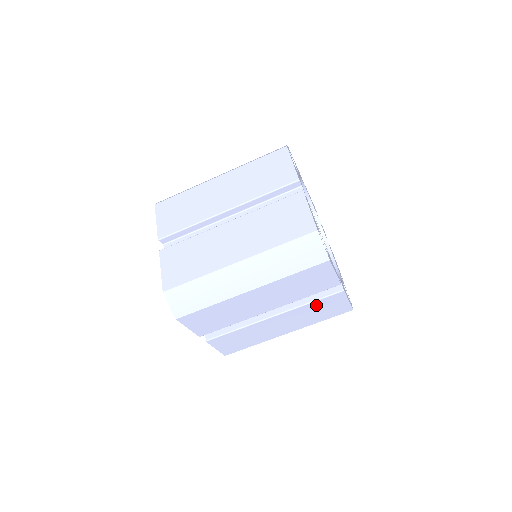
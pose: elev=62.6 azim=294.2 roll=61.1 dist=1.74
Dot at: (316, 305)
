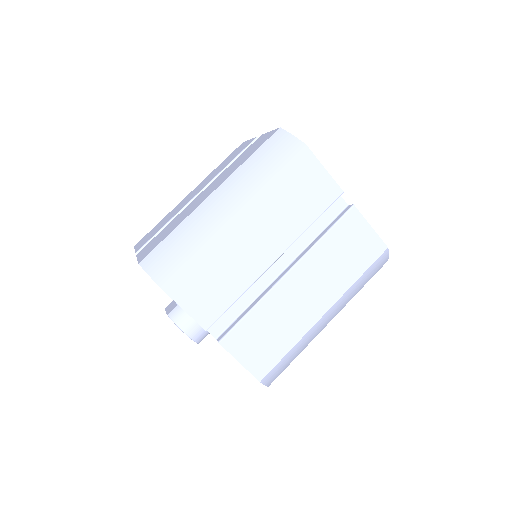
Dot at: (333, 240)
